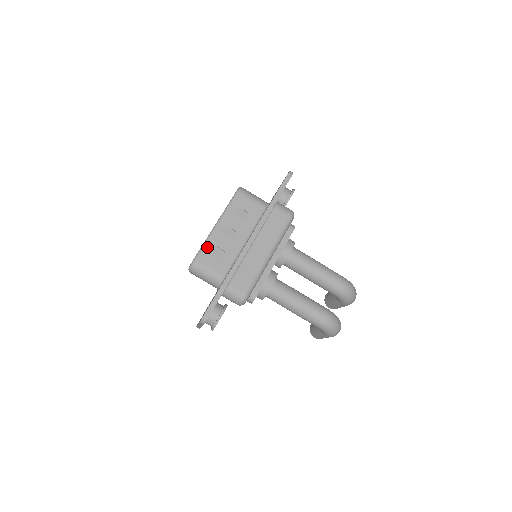
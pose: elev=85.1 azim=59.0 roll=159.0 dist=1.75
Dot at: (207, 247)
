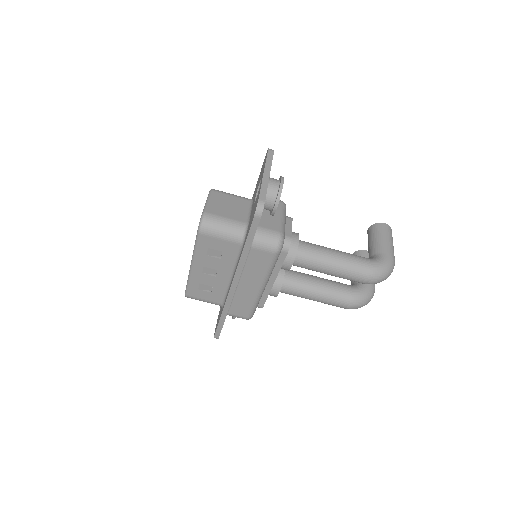
Dot at: (192, 286)
